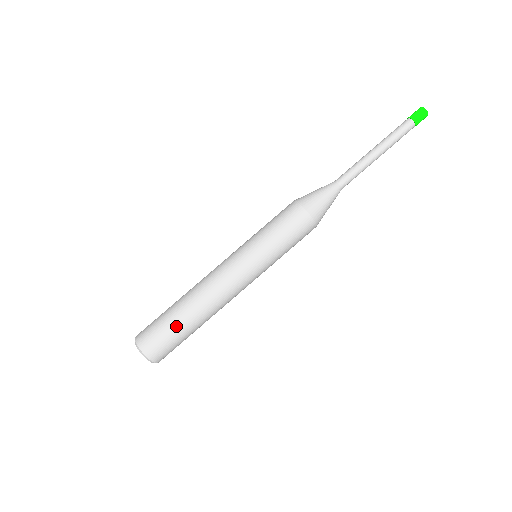
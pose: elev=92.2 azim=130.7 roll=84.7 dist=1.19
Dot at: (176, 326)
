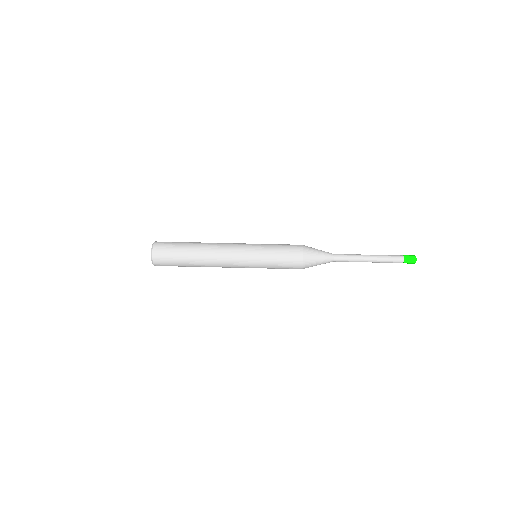
Dot at: (183, 244)
